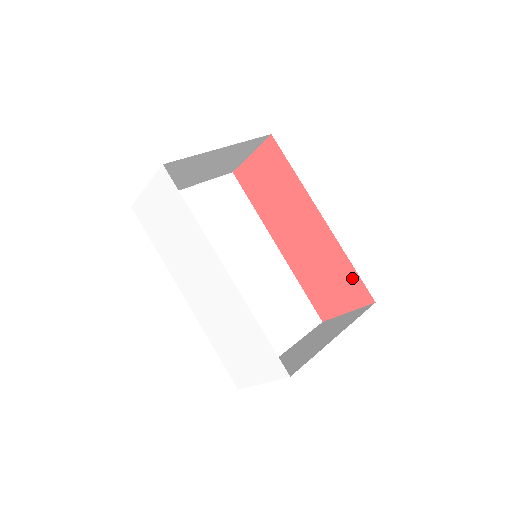
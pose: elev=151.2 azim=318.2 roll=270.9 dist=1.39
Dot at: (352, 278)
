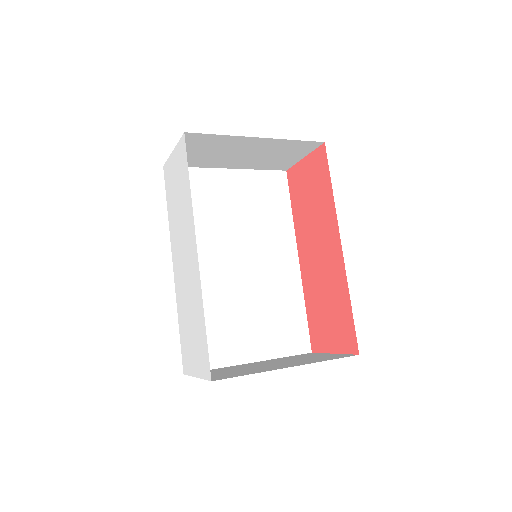
Dot at: (347, 319)
